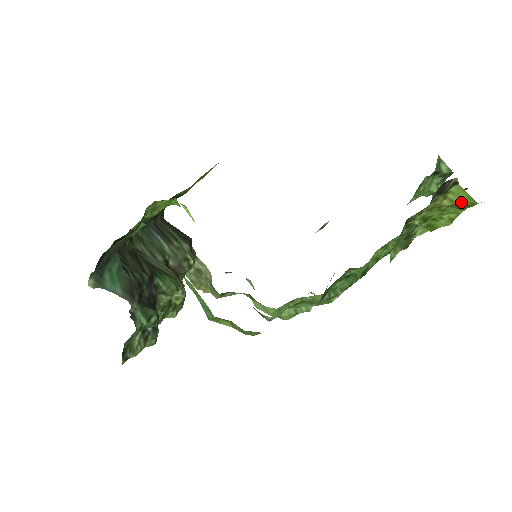
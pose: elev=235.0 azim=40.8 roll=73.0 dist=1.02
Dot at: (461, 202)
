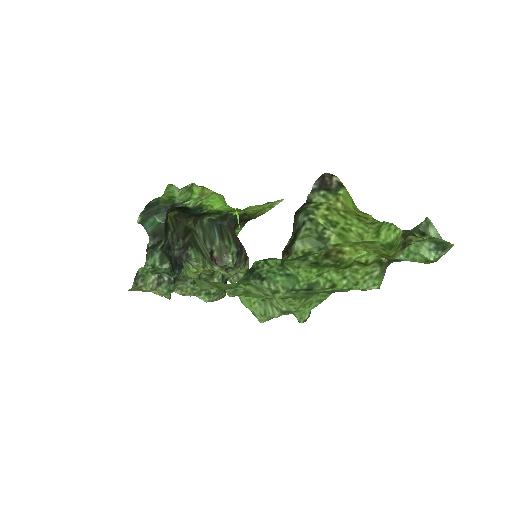
Dot at: (349, 207)
